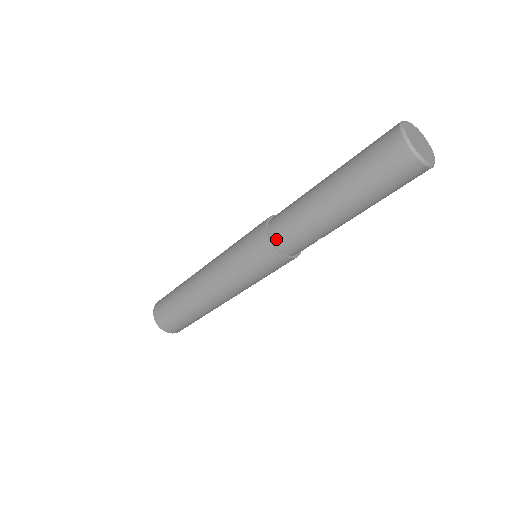
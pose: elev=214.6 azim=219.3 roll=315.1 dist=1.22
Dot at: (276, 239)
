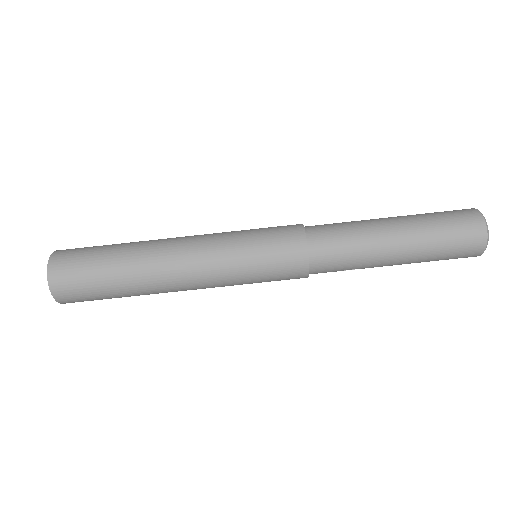
Dot at: (314, 250)
